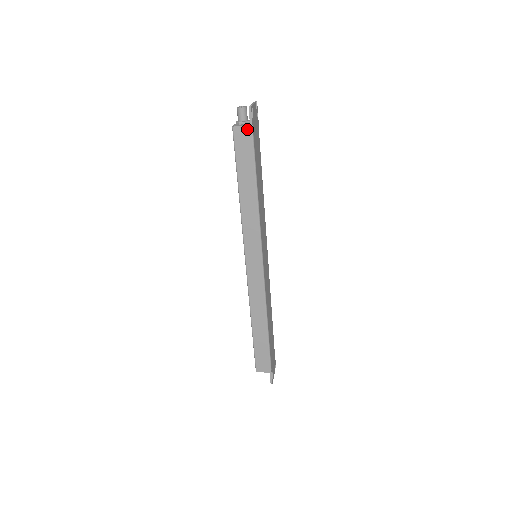
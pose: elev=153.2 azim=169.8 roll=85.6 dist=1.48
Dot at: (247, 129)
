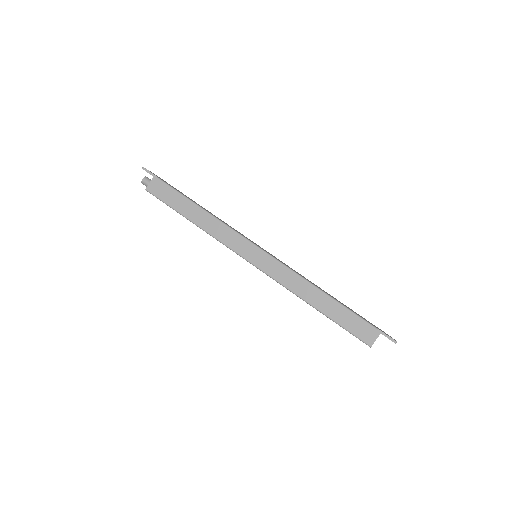
Dot at: (154, 180)
